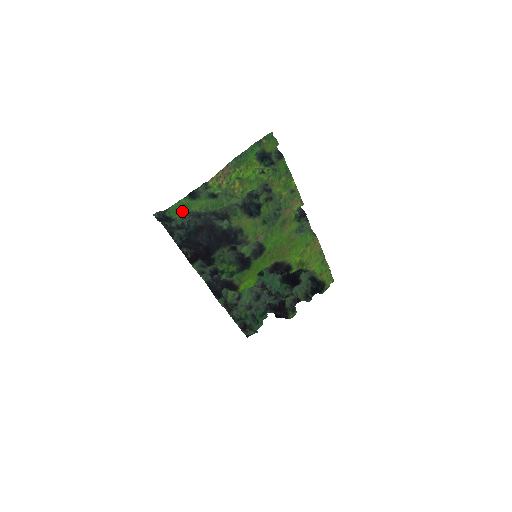
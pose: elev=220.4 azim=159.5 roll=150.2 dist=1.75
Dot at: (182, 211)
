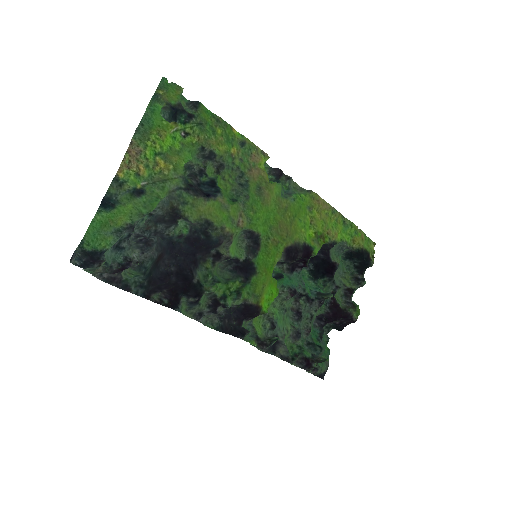
Dot at: (106, 233)
